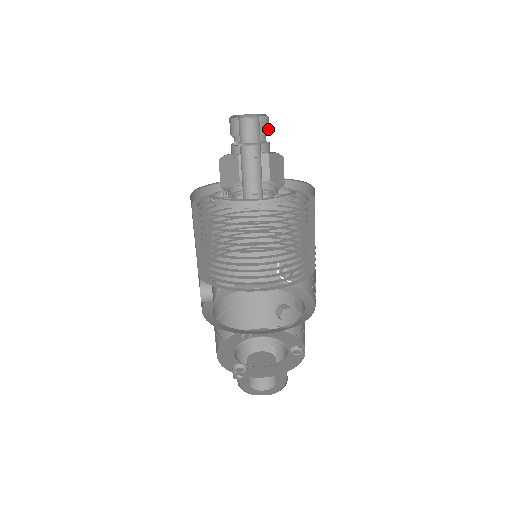
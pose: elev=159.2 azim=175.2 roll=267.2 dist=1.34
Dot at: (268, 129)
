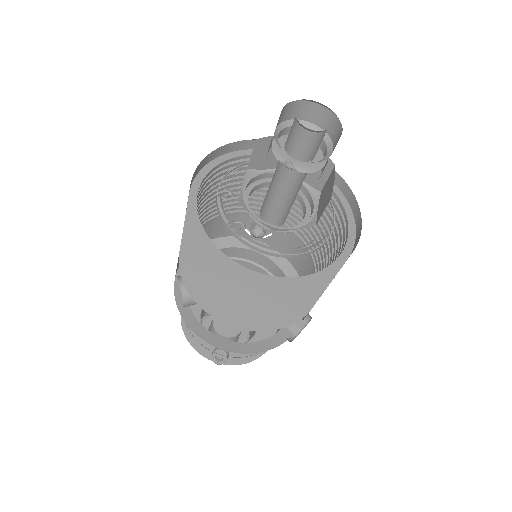
Dot at: (327, 129)
